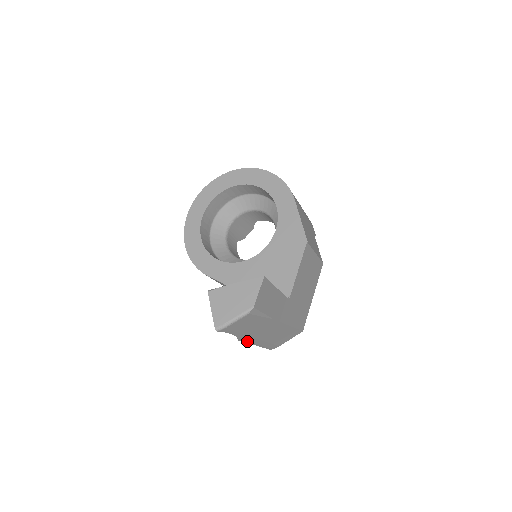
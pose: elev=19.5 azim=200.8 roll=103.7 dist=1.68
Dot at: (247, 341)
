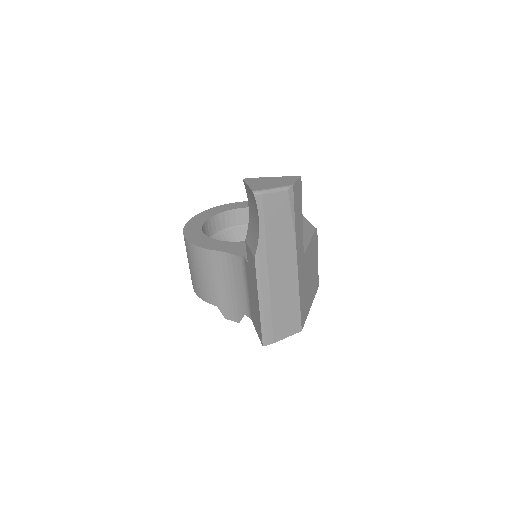
Dot at: (259, 273)
